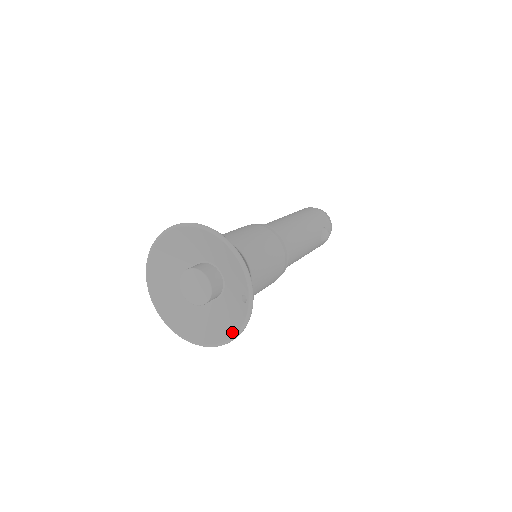
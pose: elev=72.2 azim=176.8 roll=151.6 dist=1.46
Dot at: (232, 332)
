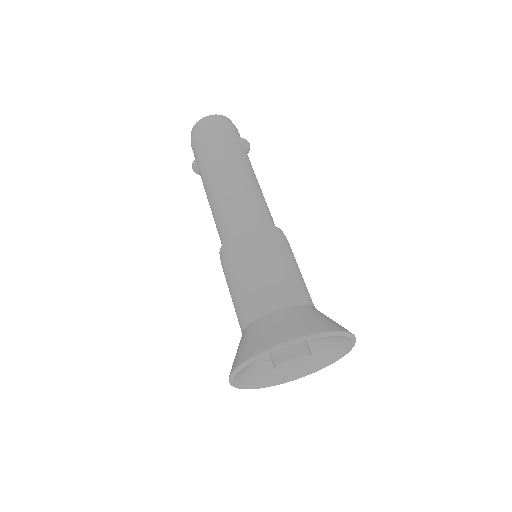
Dot at: (341, 355)
